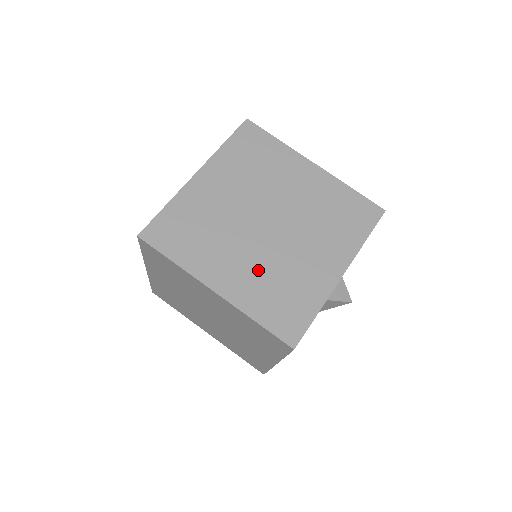
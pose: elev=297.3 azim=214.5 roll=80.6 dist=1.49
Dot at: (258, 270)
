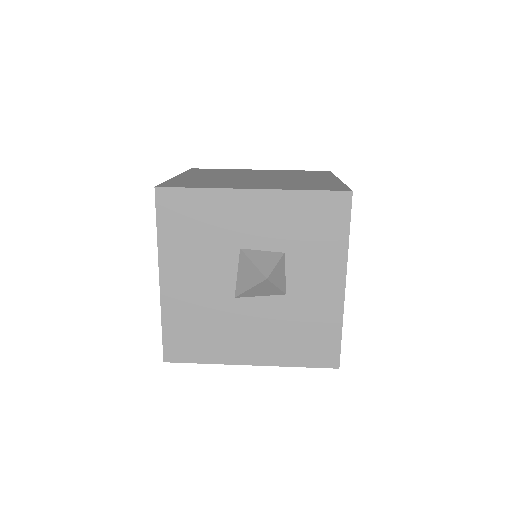
Dot at: (211, 179)
